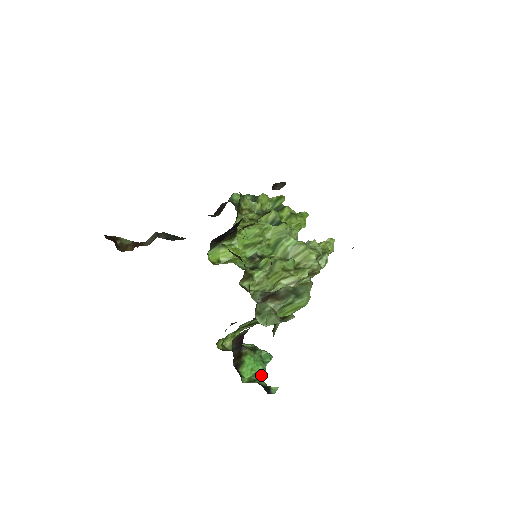
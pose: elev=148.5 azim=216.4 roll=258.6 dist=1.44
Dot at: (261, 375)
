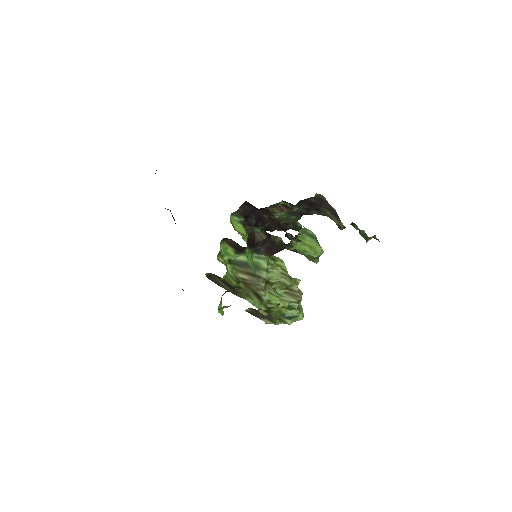
Dot at: occluded
